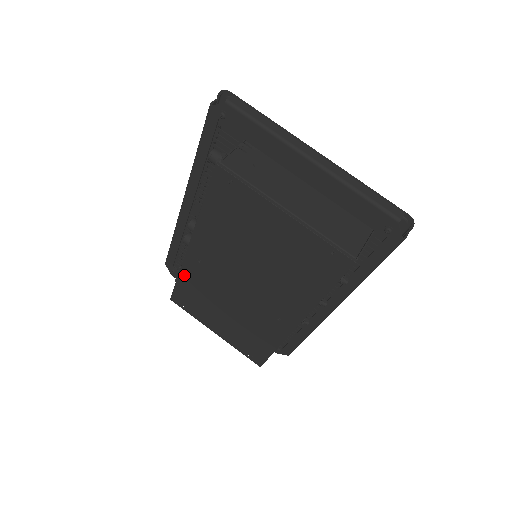
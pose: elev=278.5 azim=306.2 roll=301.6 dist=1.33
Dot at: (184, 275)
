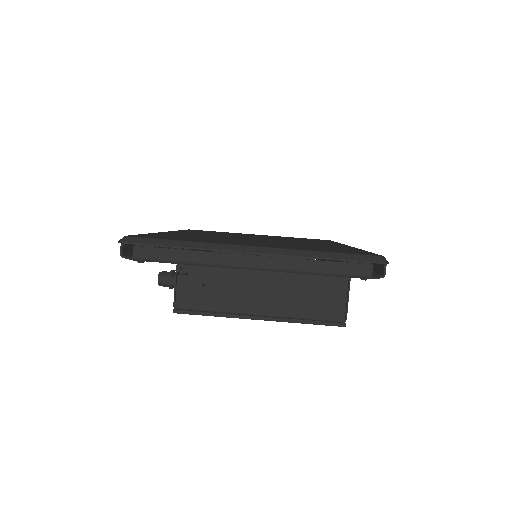
Dot at: occluded
